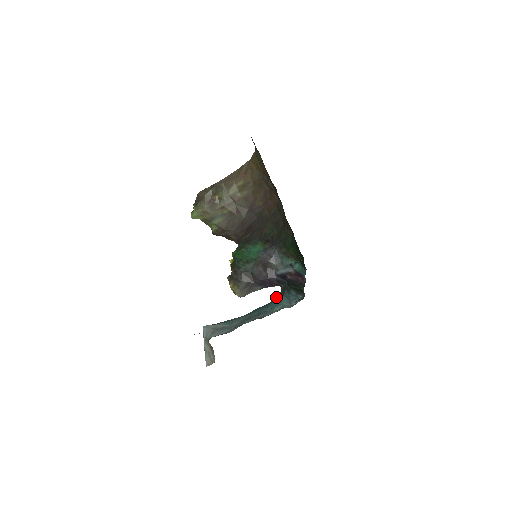
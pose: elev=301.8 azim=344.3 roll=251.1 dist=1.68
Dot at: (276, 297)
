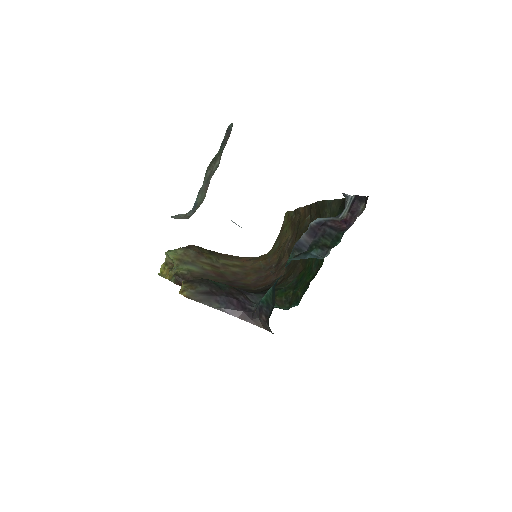
Dot at: occluded
